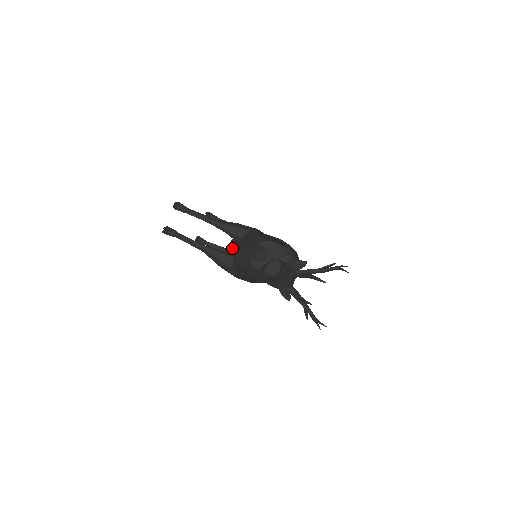
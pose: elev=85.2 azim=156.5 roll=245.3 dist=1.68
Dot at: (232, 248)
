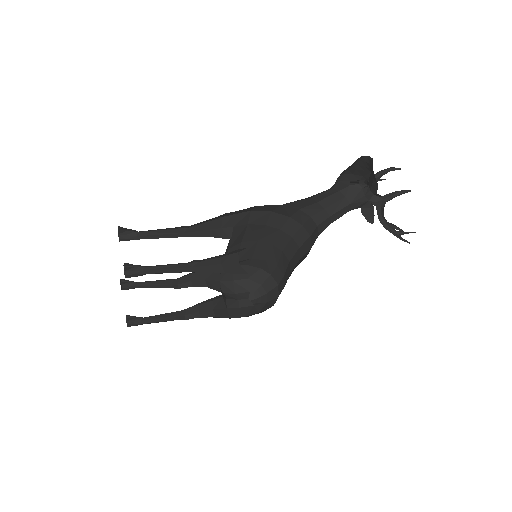
Dot at: occluded
